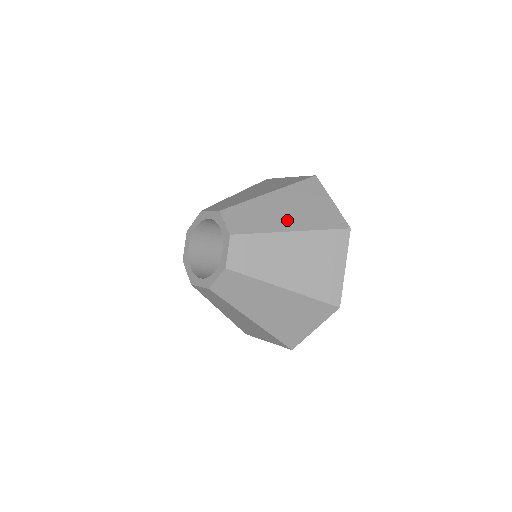
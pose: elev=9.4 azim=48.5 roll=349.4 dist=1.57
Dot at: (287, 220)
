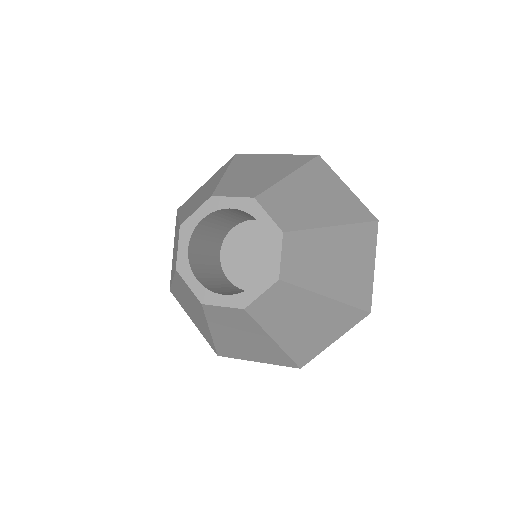
Dot at: (333, 279)
